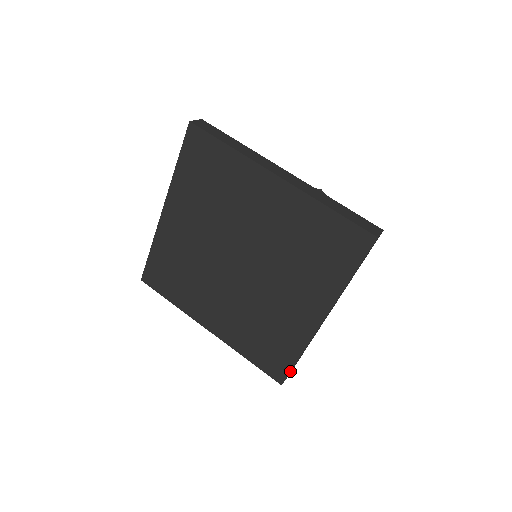
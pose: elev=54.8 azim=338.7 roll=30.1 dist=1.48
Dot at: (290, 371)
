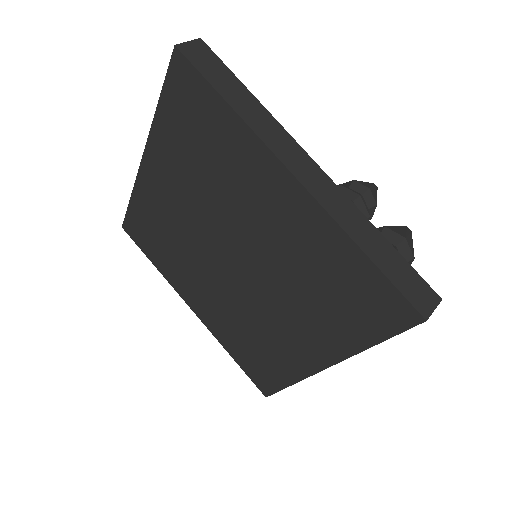
Dot at: (277, 391)
